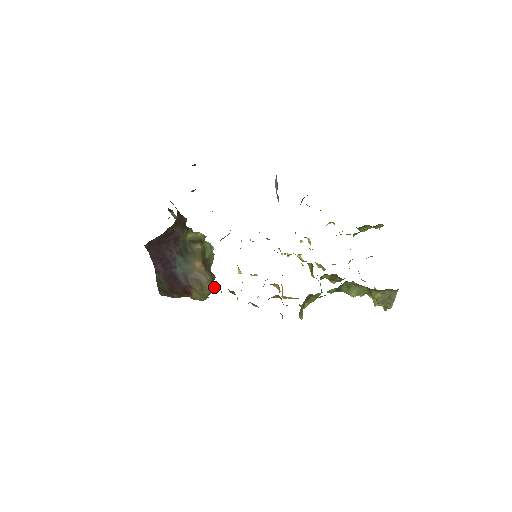
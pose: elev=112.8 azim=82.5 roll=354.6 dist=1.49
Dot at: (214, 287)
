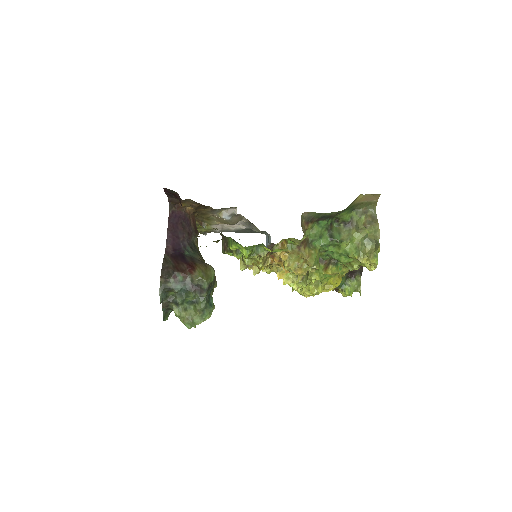
Dot at: (212, 307)
